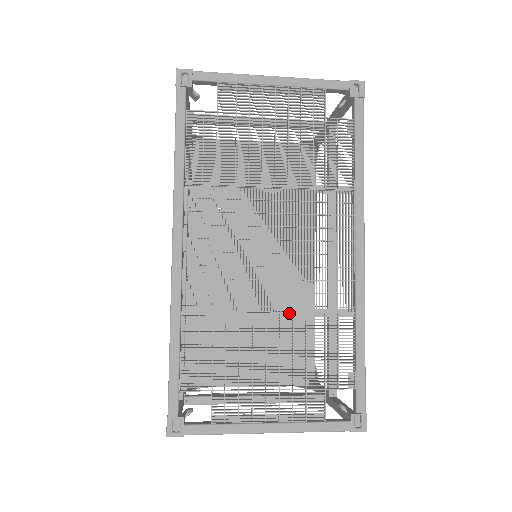
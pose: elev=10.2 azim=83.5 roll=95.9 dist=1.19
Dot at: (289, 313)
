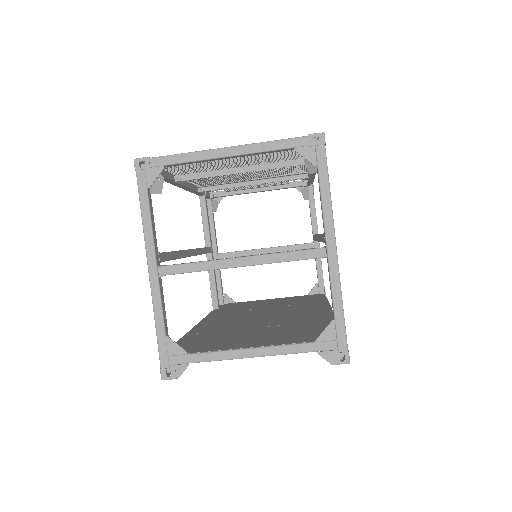
Dot at: occluded
